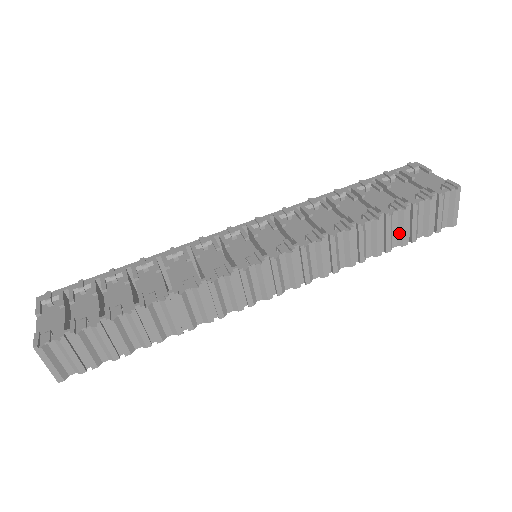
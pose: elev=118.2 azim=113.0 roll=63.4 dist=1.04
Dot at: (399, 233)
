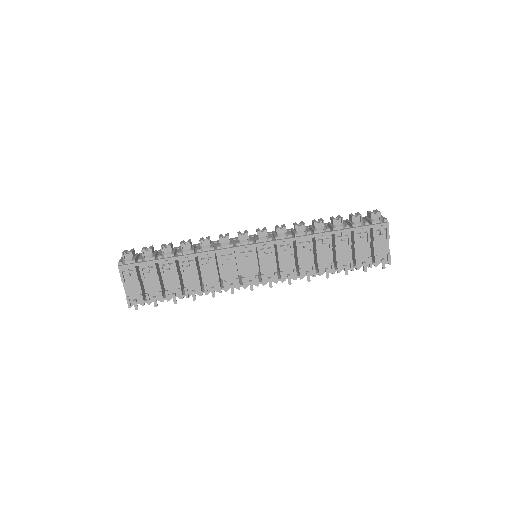
Dot at: occluded
